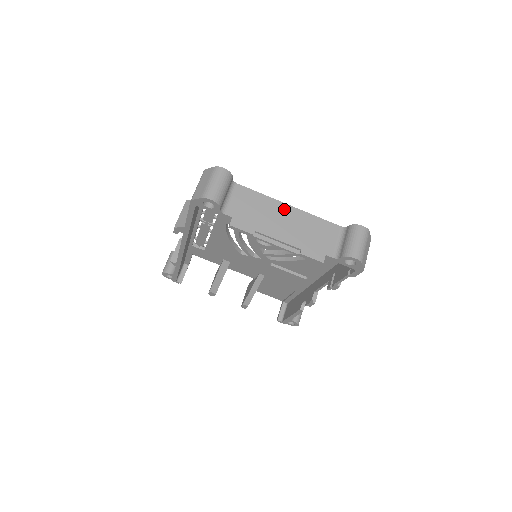
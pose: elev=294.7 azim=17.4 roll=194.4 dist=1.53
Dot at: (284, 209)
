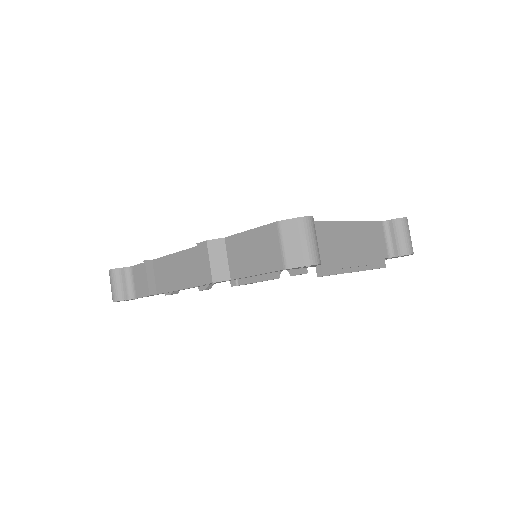
Dot at: (347, 228)
